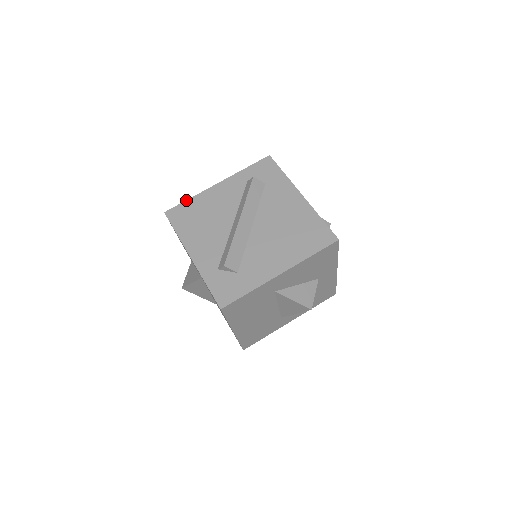
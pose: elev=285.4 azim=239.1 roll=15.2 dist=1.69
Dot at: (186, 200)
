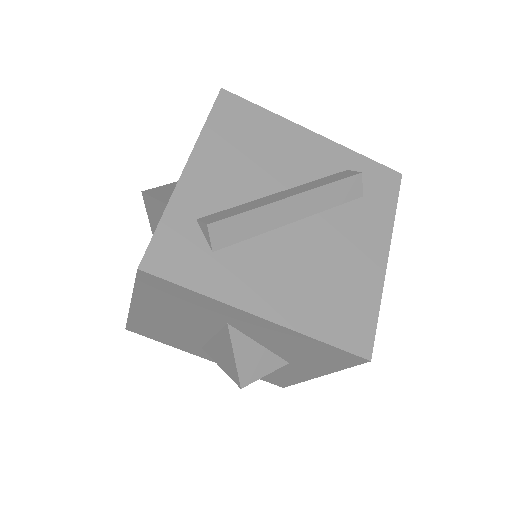
Dot at: occluded
